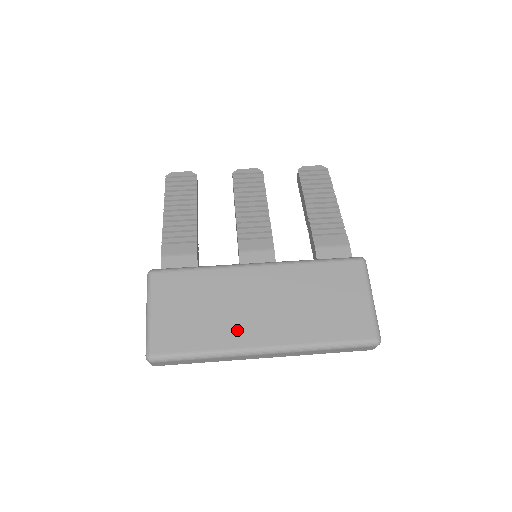
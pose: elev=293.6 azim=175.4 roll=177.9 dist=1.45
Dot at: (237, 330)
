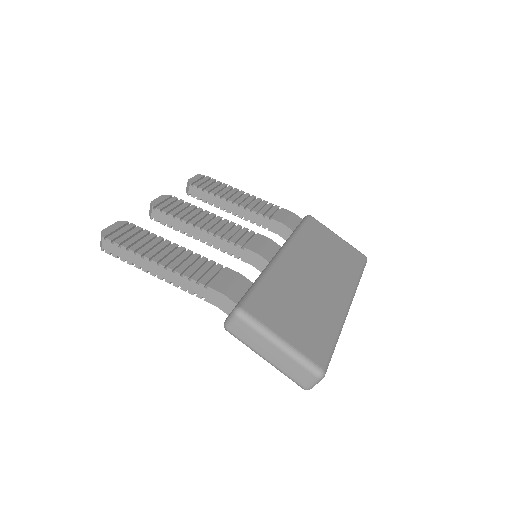
Dot at: (328, 304)
